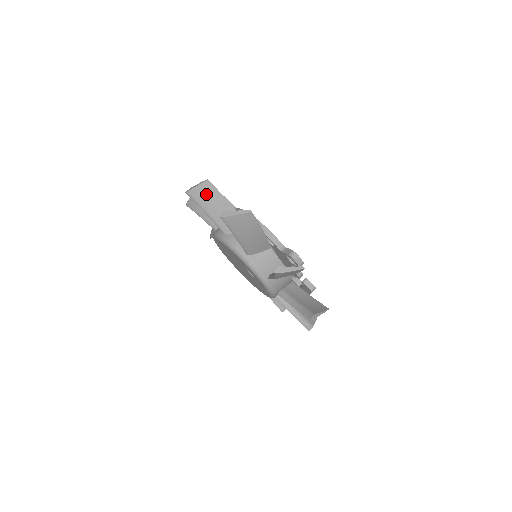
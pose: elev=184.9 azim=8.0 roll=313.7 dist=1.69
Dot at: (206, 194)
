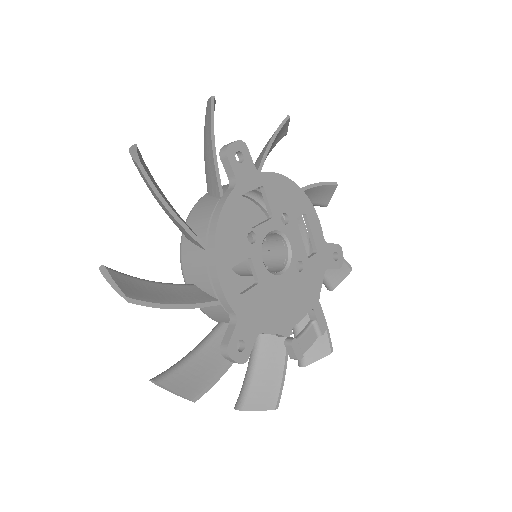
Dot at: (143, 178)
